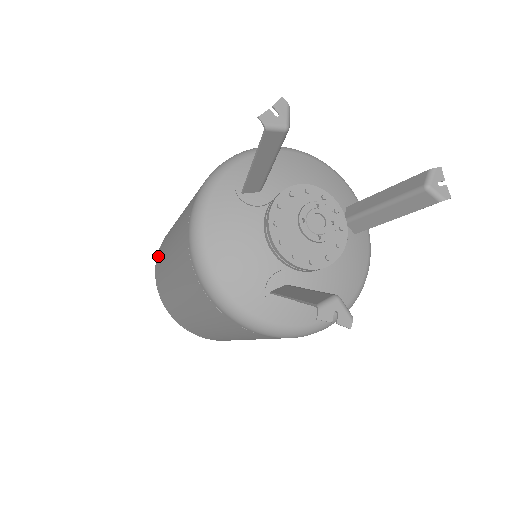
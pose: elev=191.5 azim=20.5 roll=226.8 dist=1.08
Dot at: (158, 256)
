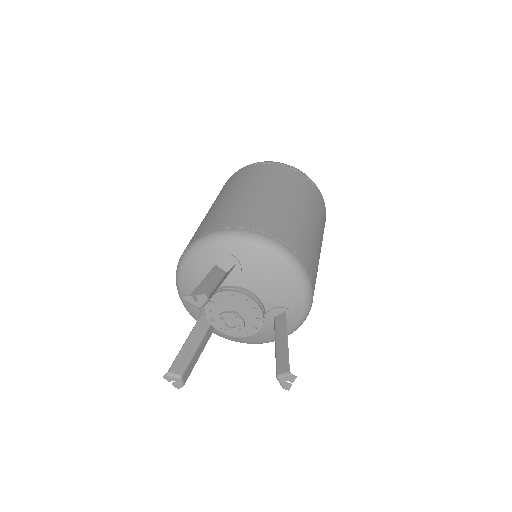
Dot at: (228, 181)
